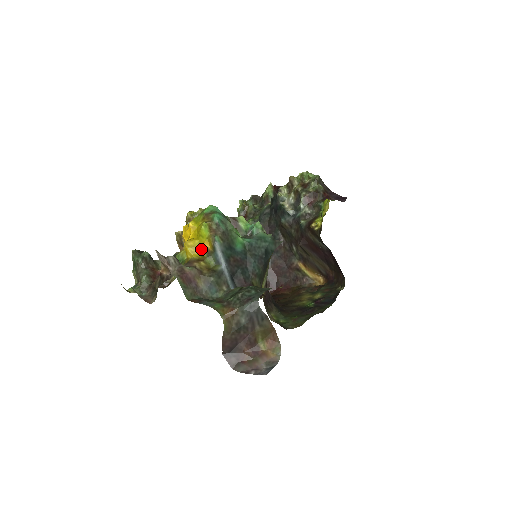
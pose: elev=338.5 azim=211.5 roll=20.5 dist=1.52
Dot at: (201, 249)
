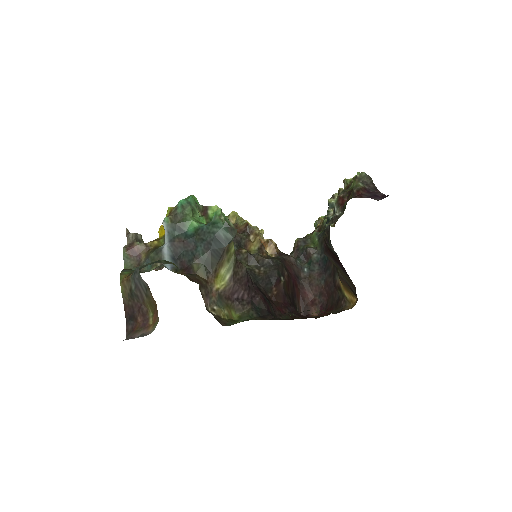
Dot at: (164, 231)
